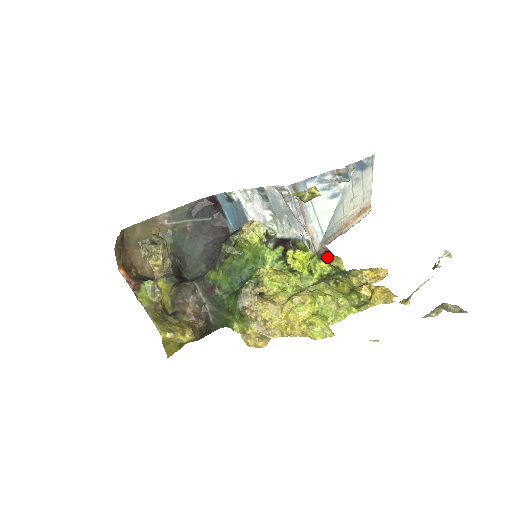
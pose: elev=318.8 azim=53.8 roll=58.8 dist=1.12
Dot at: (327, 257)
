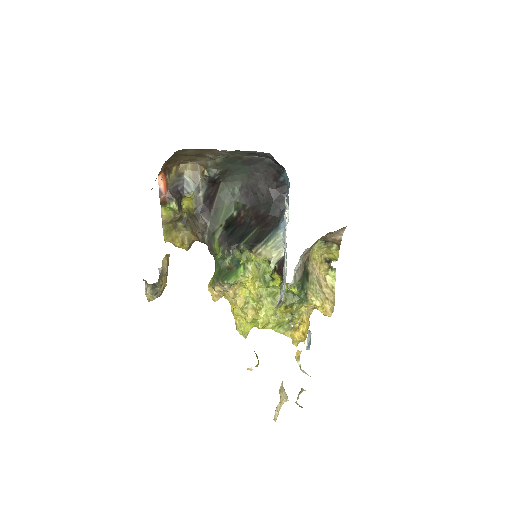
Dot at: (333, 248)
